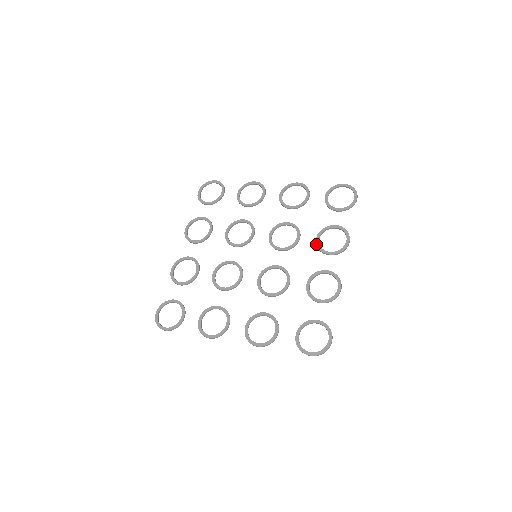
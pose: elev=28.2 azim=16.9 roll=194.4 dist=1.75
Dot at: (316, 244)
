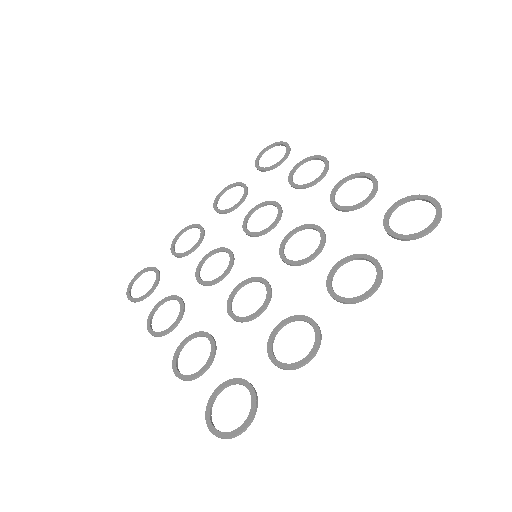
Dot at: occluded
